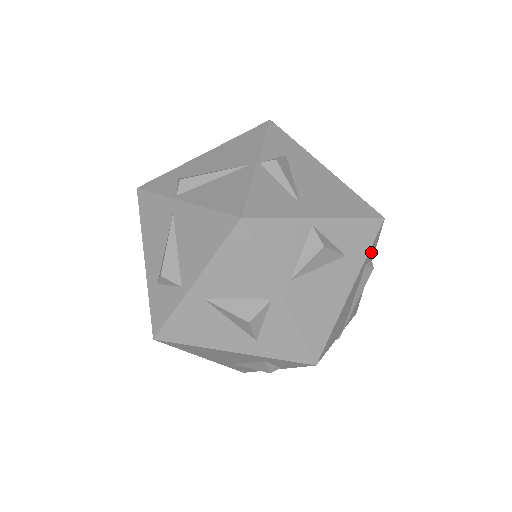
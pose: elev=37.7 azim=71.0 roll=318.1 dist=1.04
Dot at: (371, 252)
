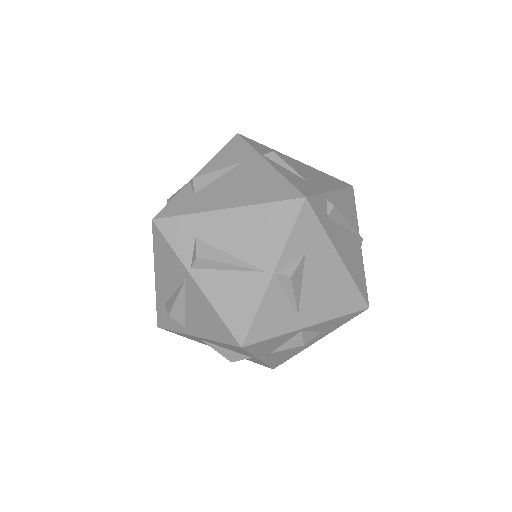
Dot at: occluded
